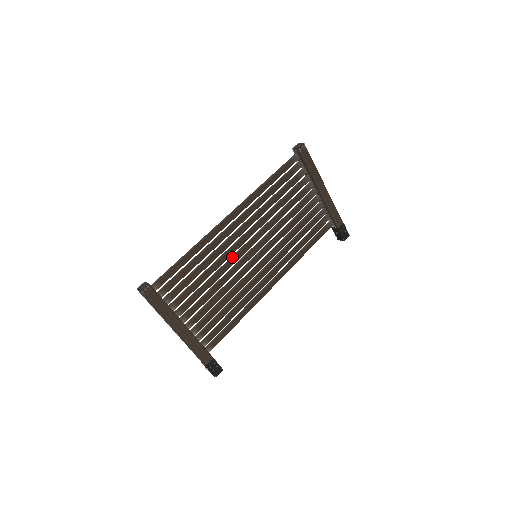
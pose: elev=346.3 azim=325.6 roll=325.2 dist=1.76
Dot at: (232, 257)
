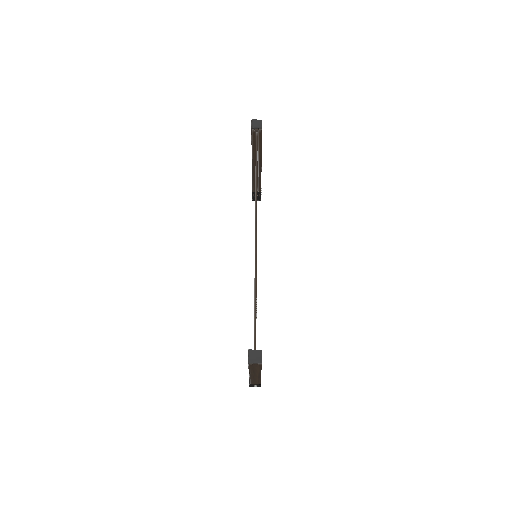
Dot at: occluded
